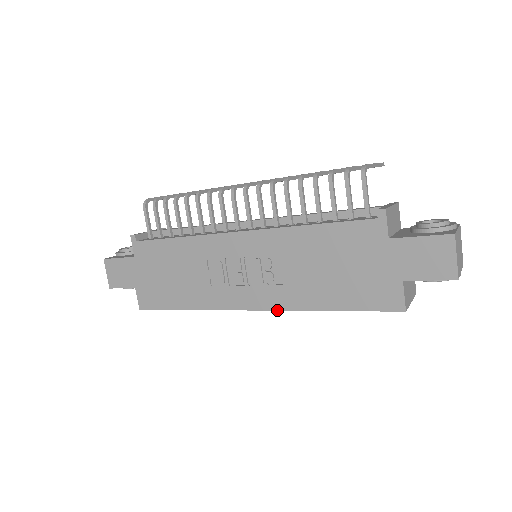
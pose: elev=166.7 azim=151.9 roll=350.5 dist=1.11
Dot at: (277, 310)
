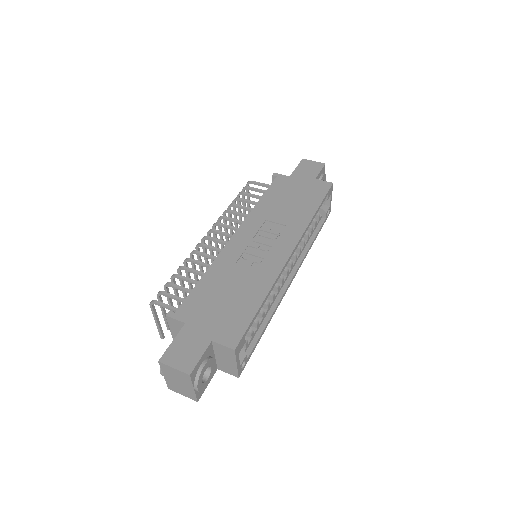
Dot at: (301, 236)
